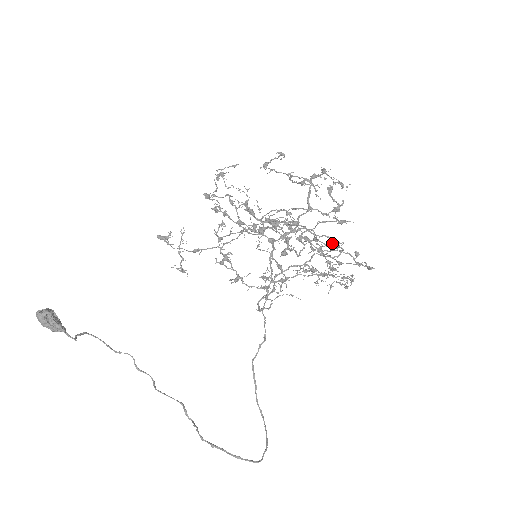
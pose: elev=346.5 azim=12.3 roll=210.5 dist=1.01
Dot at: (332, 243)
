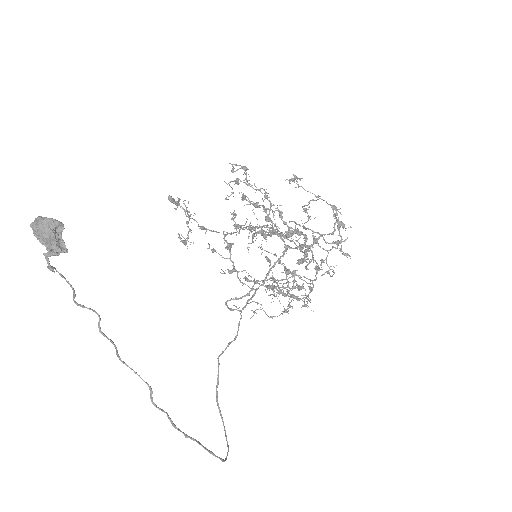
Dot at: (316, 270)
